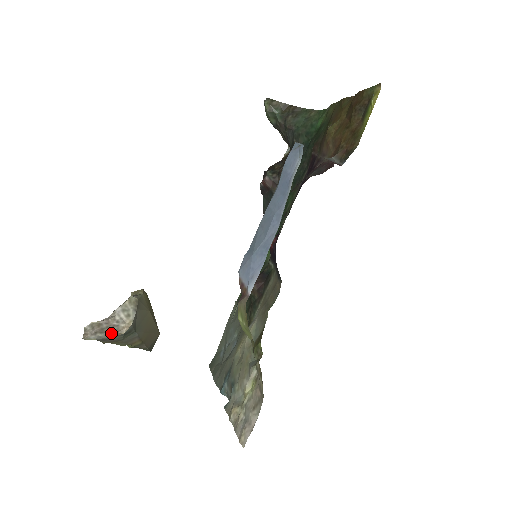
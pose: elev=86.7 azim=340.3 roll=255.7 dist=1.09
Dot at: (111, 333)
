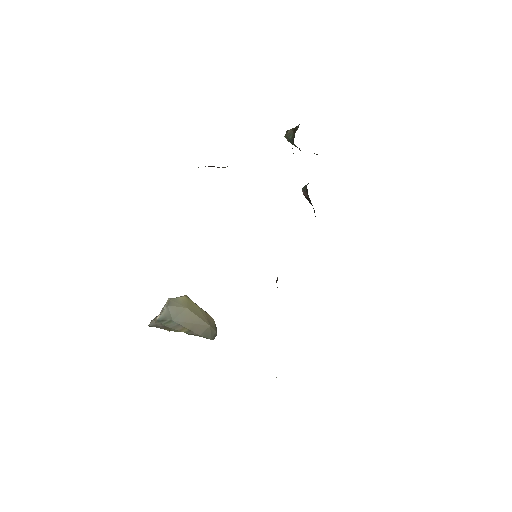
Dot at: (154, 321)
